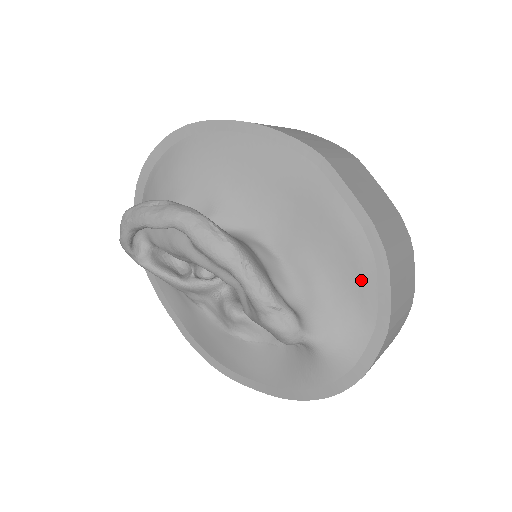
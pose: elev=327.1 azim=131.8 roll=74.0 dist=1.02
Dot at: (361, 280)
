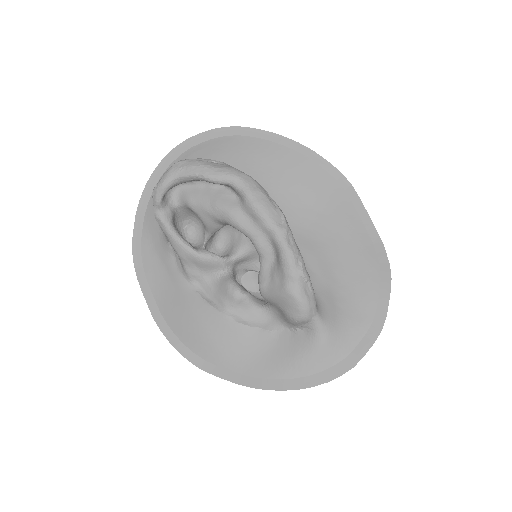
Dot at: (366, 283)
